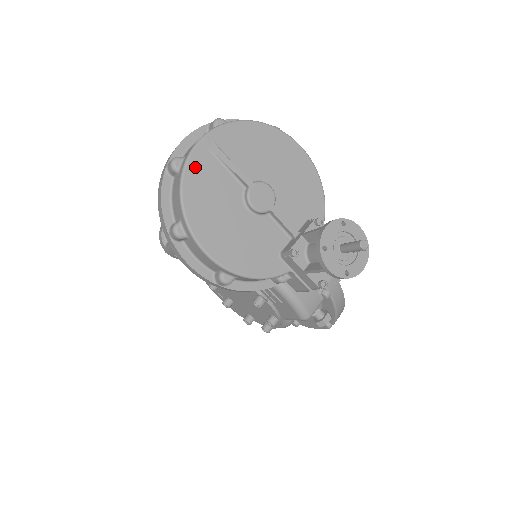
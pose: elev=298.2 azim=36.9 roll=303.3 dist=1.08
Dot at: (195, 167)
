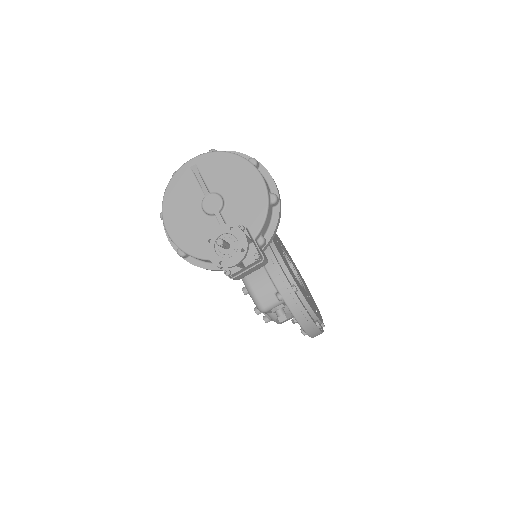
Dot at: (178, 178)
